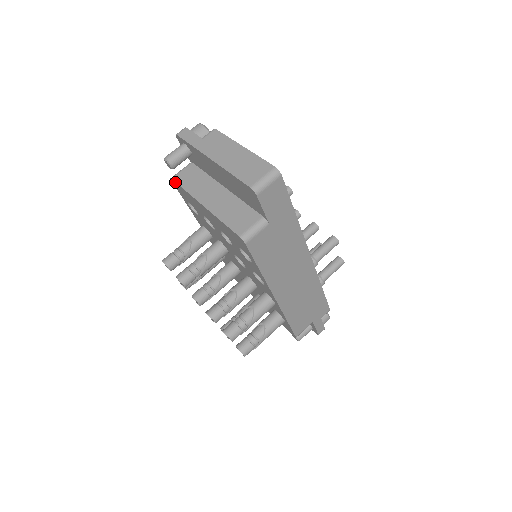
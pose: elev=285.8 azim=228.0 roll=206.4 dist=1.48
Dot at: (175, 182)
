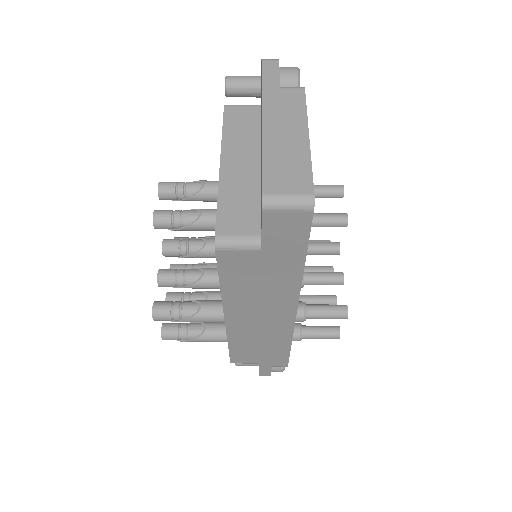
Dot at: (223, 113)
